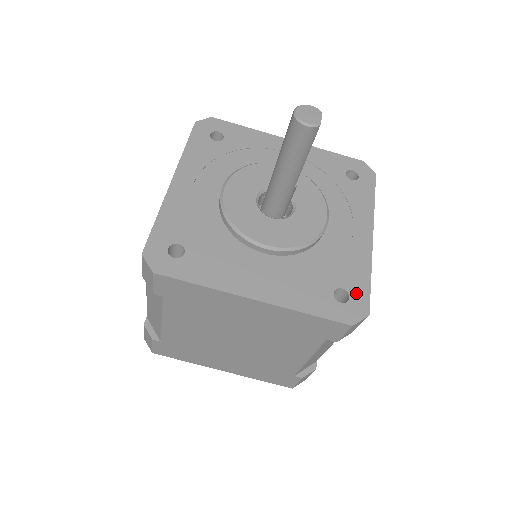
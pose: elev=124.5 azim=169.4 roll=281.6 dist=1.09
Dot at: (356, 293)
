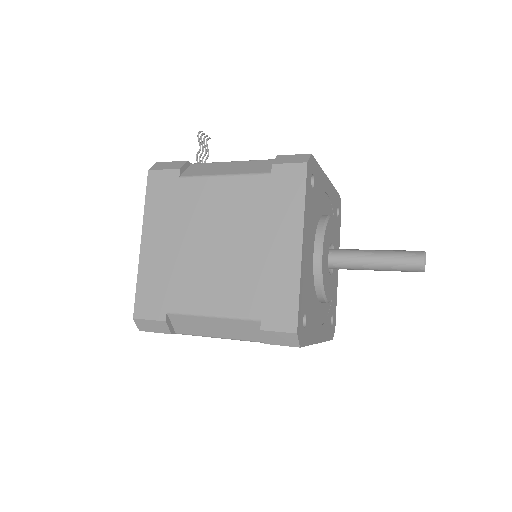
Dot at: (334, 316)
